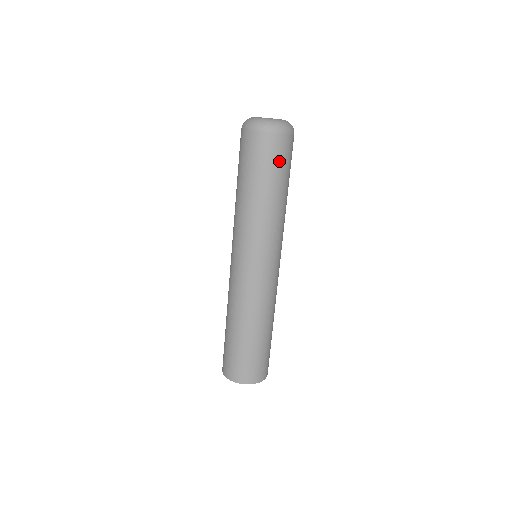
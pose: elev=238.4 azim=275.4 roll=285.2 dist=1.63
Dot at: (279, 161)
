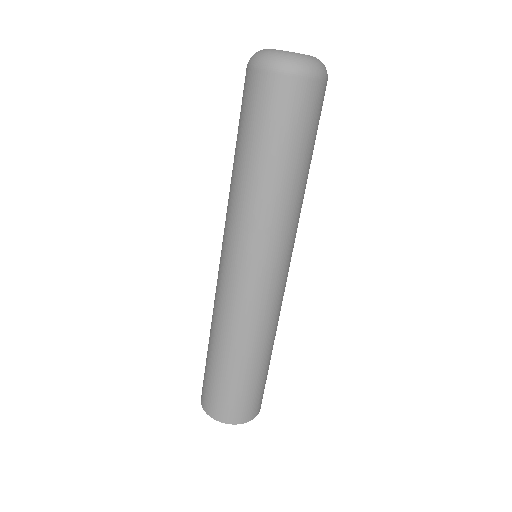
Dot at: (300, 122)
